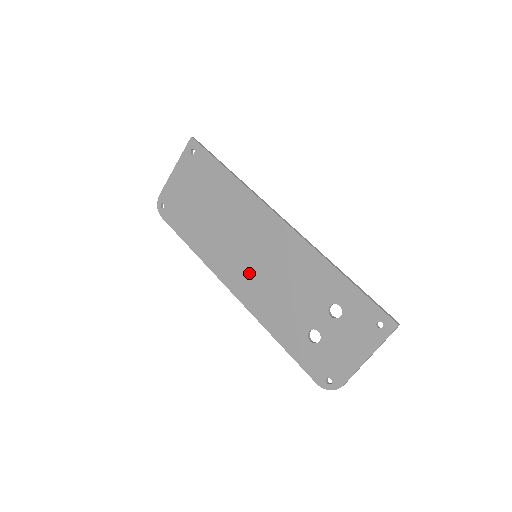
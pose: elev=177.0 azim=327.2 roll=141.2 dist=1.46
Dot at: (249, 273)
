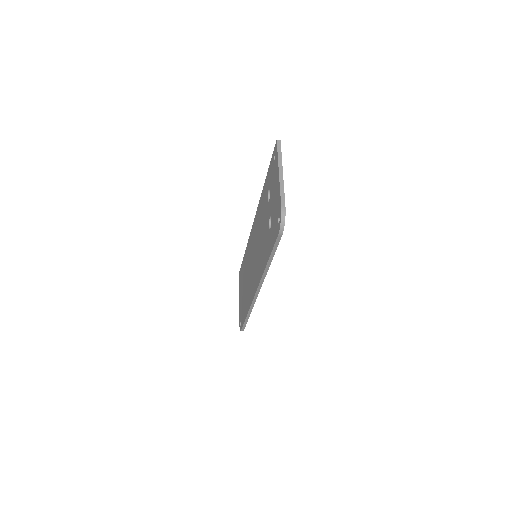
Dot at: (255, 267)
